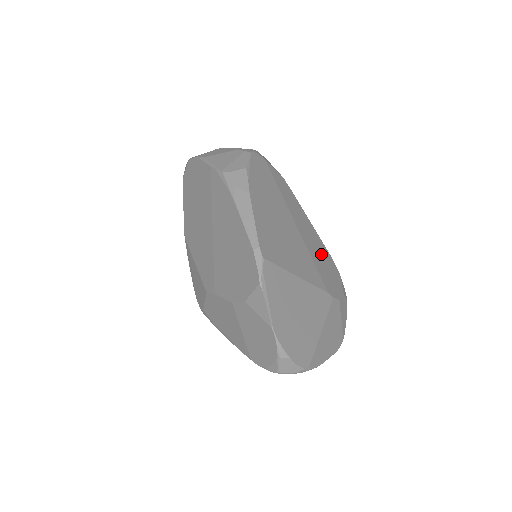
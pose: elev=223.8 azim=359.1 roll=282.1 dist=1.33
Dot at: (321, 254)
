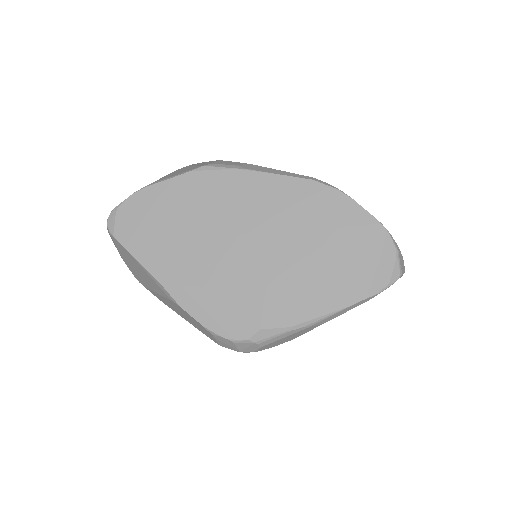
Dot at: occluded
